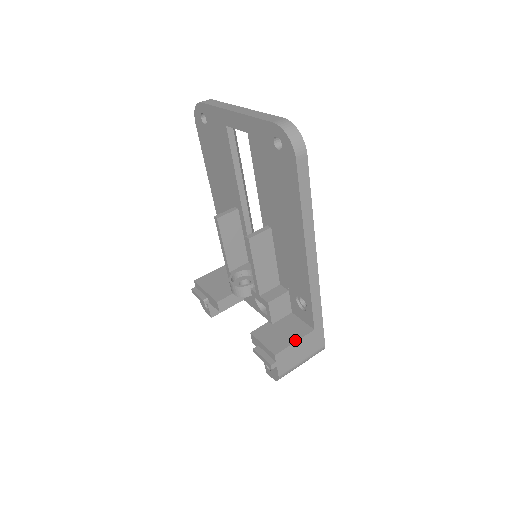
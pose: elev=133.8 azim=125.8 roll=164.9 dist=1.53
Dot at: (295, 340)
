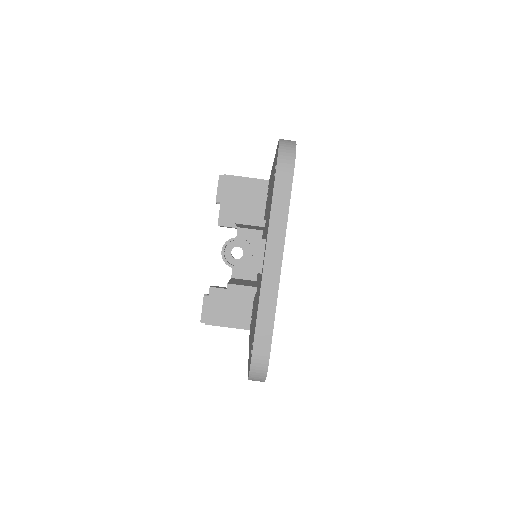
Dot at: (229, 326)
